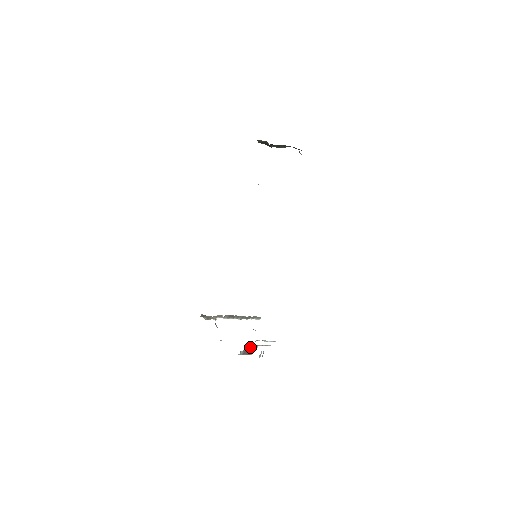
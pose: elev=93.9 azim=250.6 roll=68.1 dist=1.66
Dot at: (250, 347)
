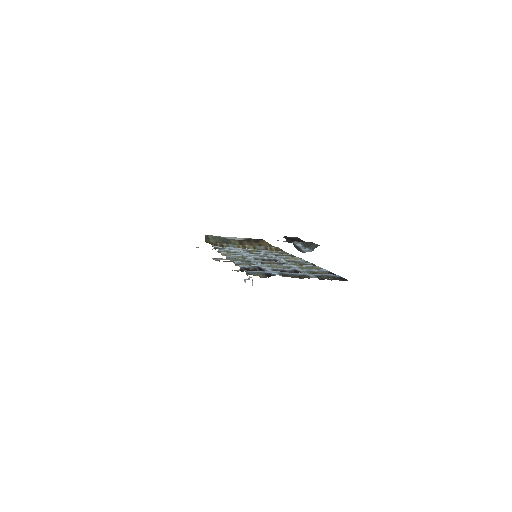
Dot at: occluded
